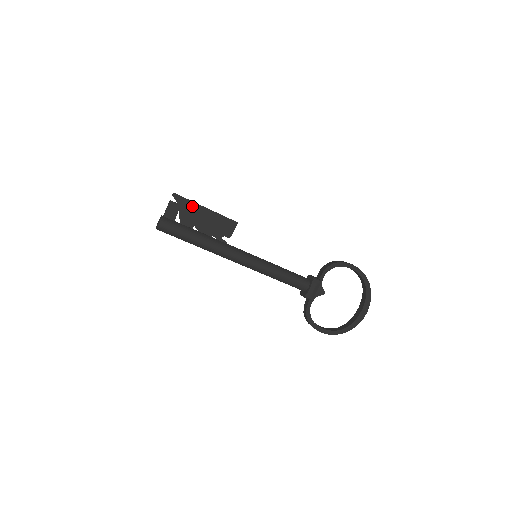
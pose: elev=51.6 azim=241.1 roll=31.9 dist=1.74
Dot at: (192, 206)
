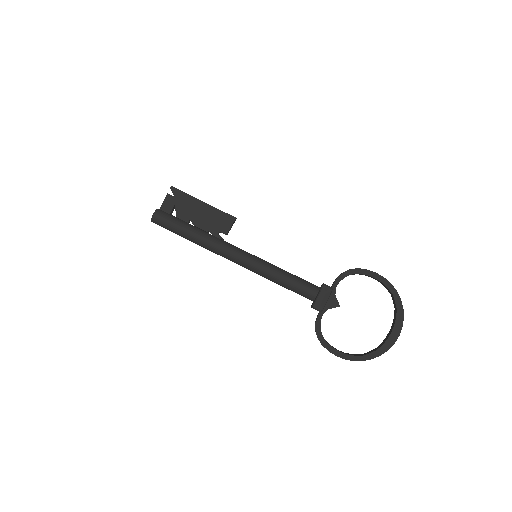
Dot at: (189, 199)
